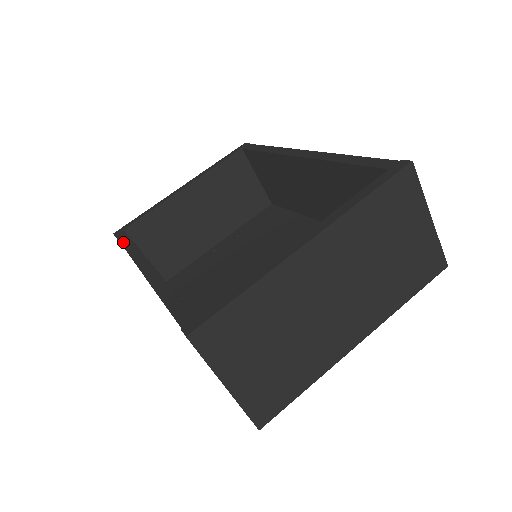
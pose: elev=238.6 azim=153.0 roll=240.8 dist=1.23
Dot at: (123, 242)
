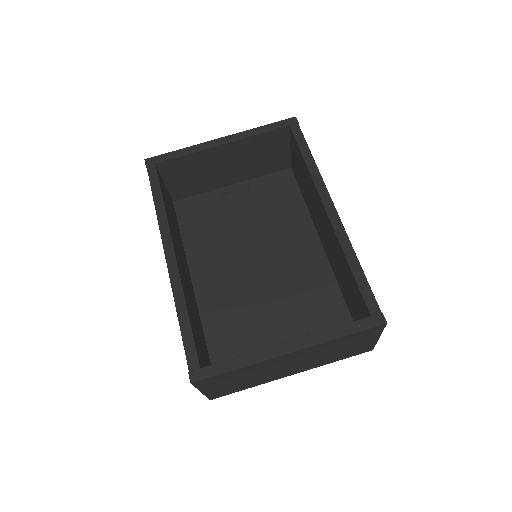
Dot at: (153, 189)
